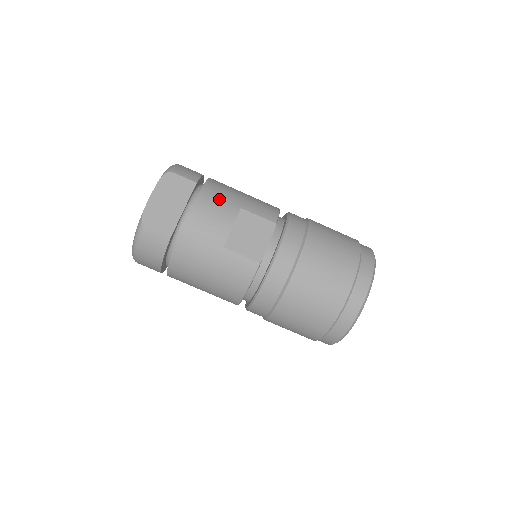
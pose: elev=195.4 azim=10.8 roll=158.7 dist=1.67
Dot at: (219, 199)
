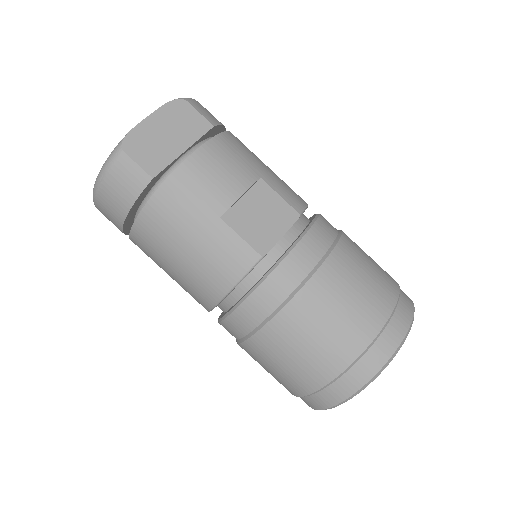
Dot at: (236, 156)
